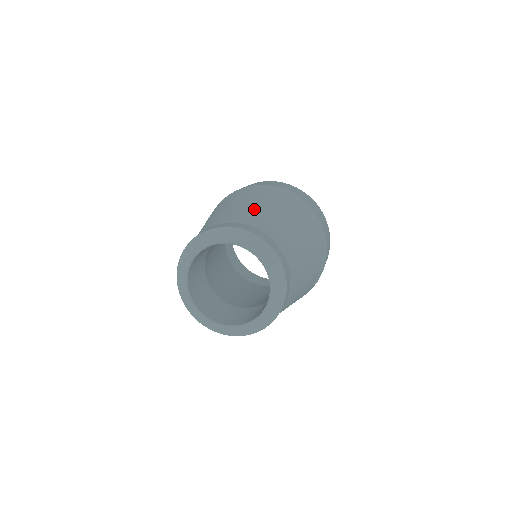
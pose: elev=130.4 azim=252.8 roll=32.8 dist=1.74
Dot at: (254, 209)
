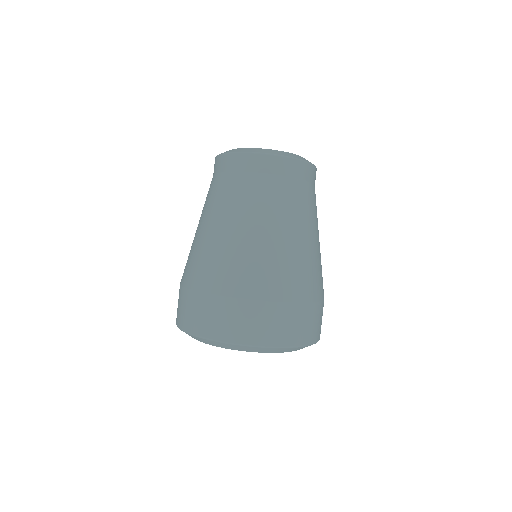
Dot at: occluded
